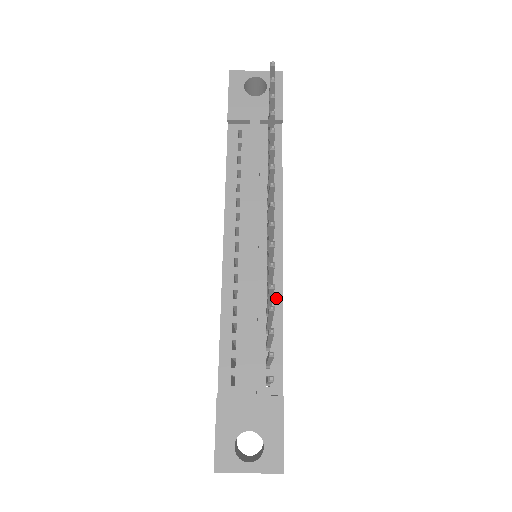
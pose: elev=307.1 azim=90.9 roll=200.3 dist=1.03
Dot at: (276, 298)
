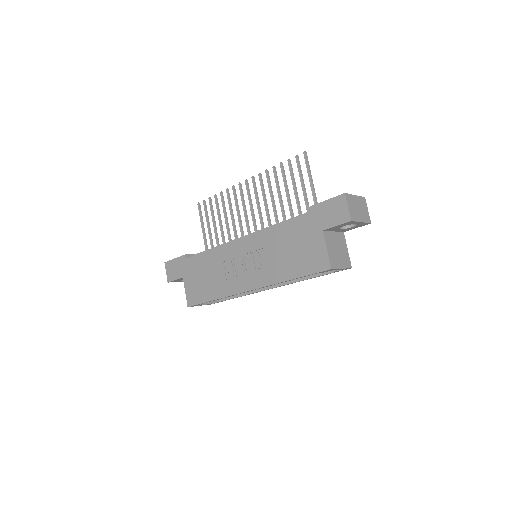
Dot at: occluded
